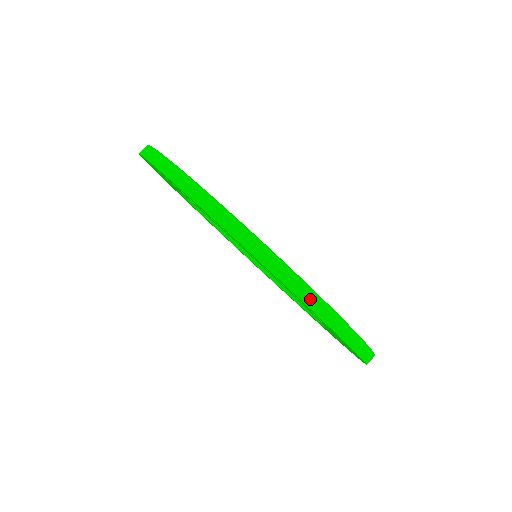
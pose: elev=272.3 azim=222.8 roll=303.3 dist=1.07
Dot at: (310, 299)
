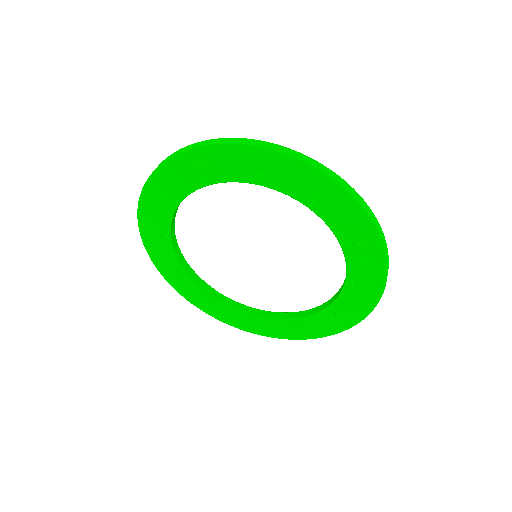
Dot at: (176, 153)
